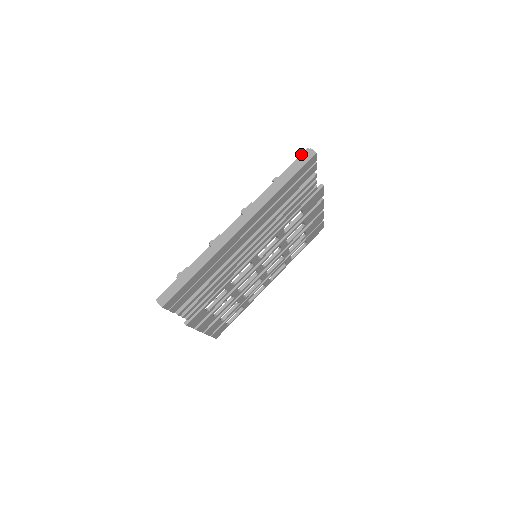
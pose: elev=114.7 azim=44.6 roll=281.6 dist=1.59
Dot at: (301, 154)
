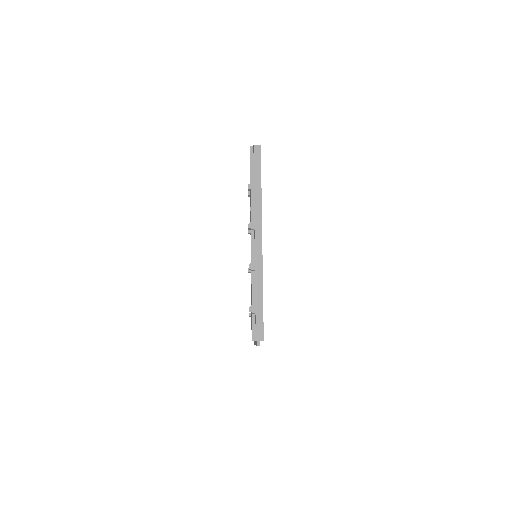
Dot at: (250, 154)
